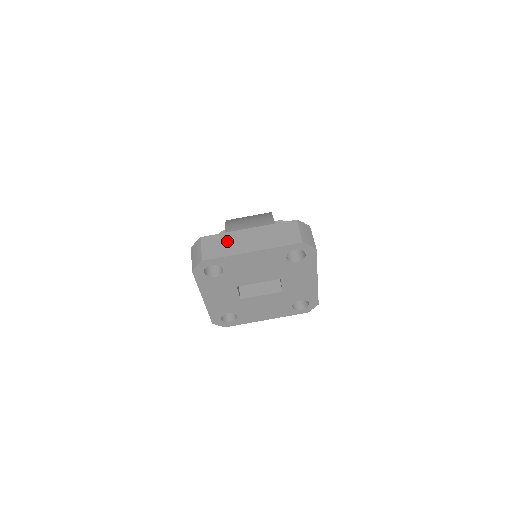
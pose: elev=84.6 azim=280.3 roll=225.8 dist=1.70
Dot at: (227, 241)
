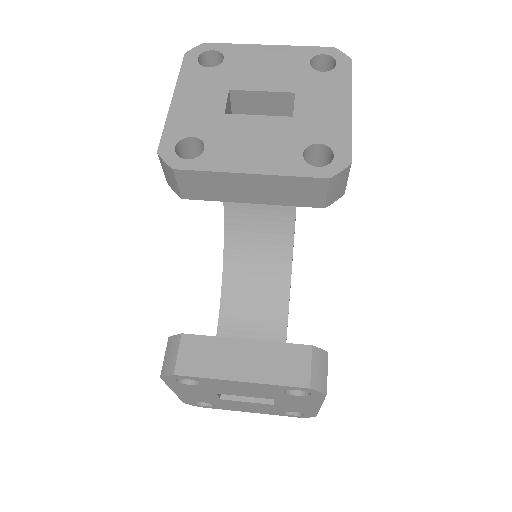
Dot at: occluded
